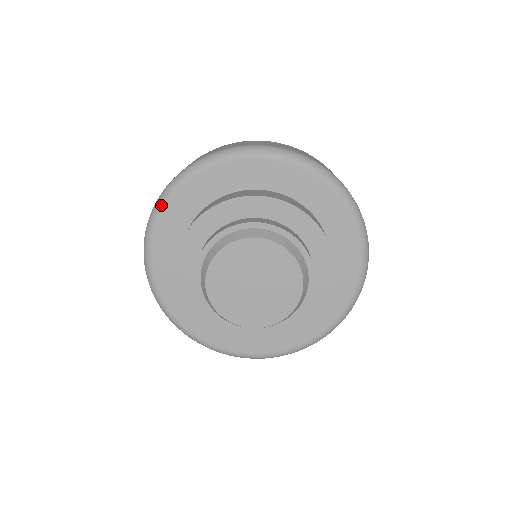
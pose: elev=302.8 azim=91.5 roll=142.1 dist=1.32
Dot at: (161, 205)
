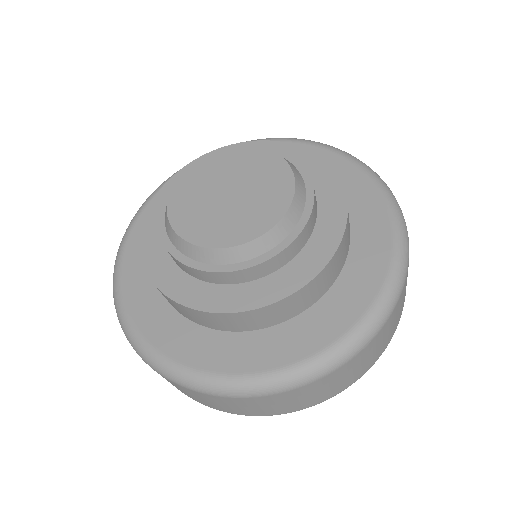
Dot at: occluded
